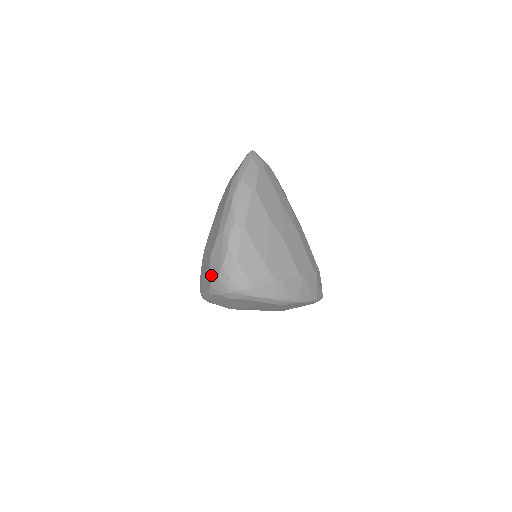
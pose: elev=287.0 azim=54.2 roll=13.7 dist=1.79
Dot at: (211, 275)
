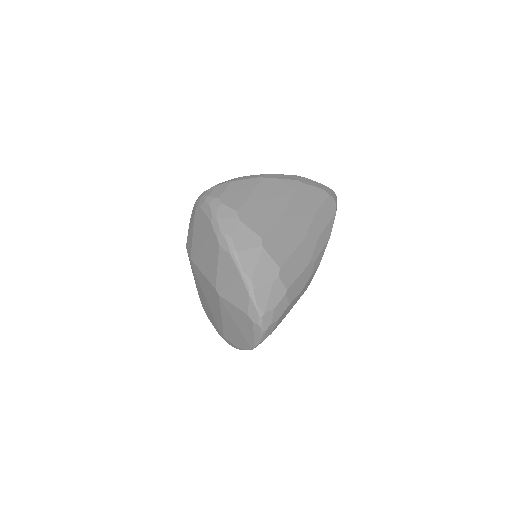
Dot at: occluded
